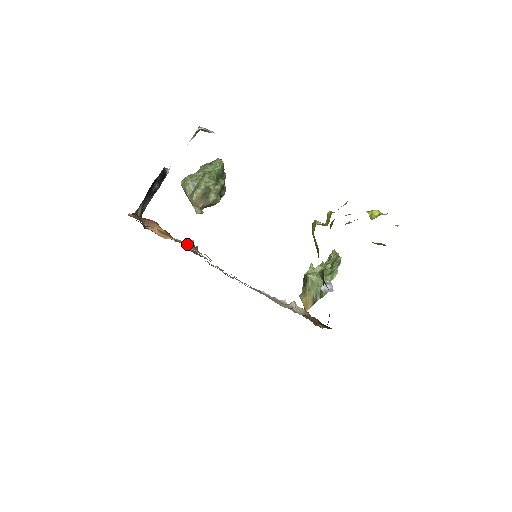
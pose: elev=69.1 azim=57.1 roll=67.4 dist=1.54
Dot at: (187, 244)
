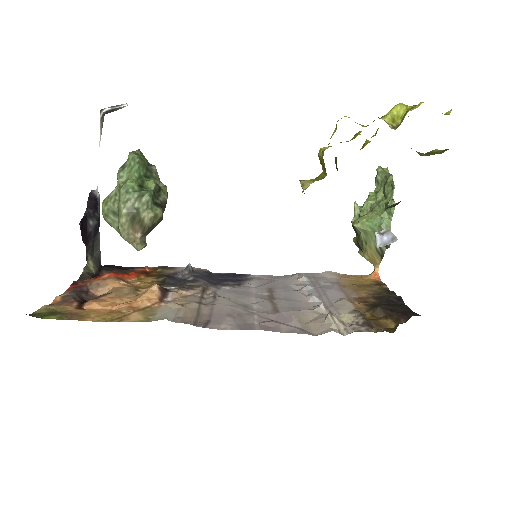
Dot at: (143, 304)
